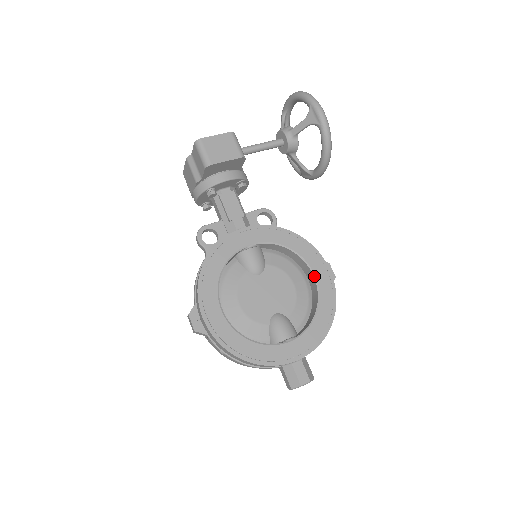
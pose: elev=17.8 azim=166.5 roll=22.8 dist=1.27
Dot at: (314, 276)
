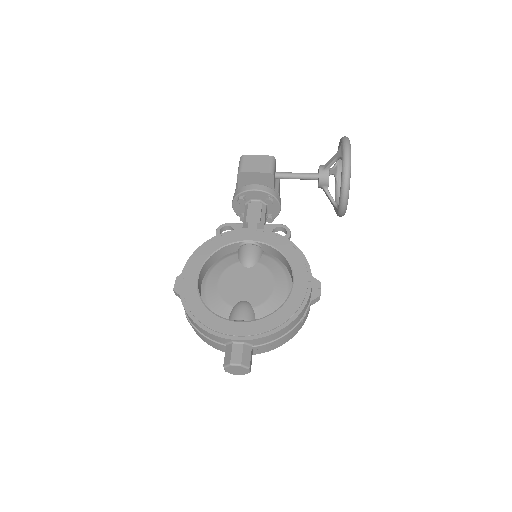
Dot at: (293, 281)
